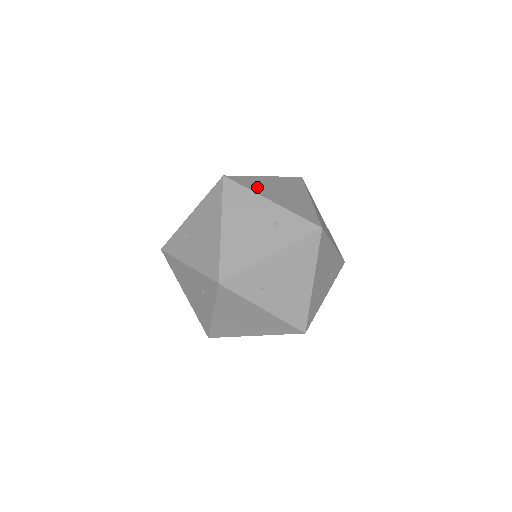
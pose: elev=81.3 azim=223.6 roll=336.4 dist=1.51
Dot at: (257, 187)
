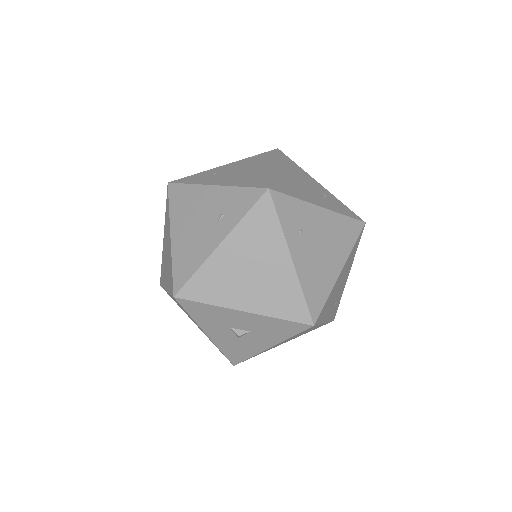
Dot at: occluded
